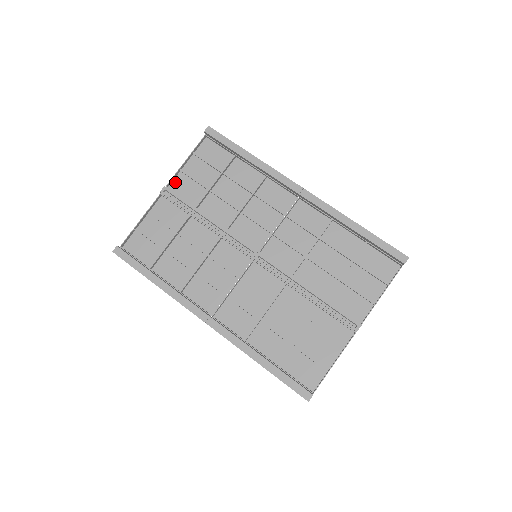
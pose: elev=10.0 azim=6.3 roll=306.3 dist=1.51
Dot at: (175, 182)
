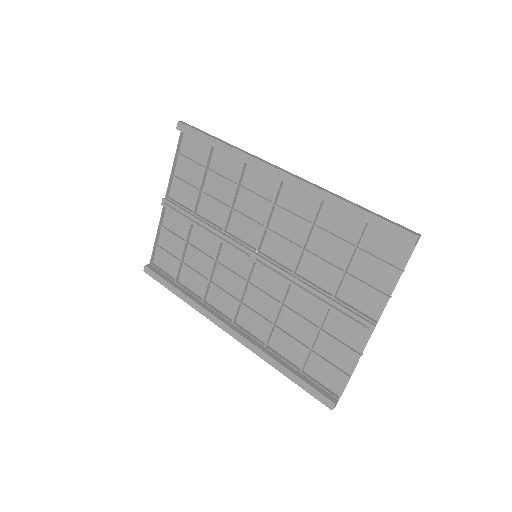
Dot at: (173, 189)
